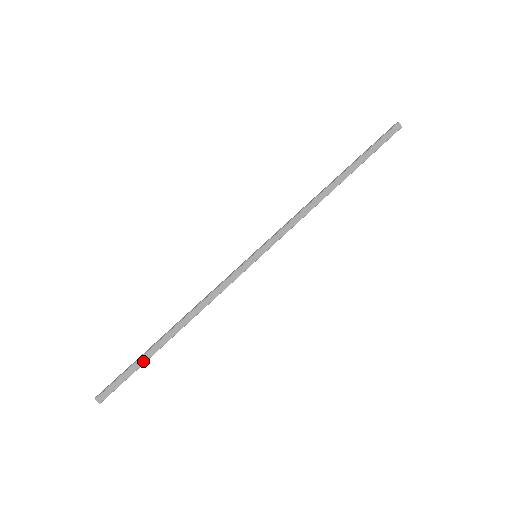
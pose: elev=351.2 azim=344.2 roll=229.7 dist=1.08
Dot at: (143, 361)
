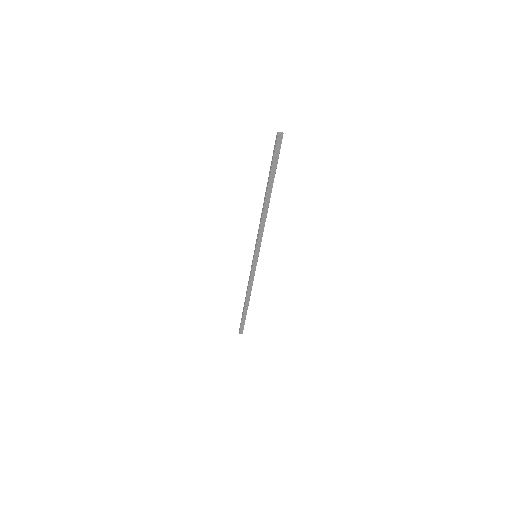
Dot at: (245, 316)
